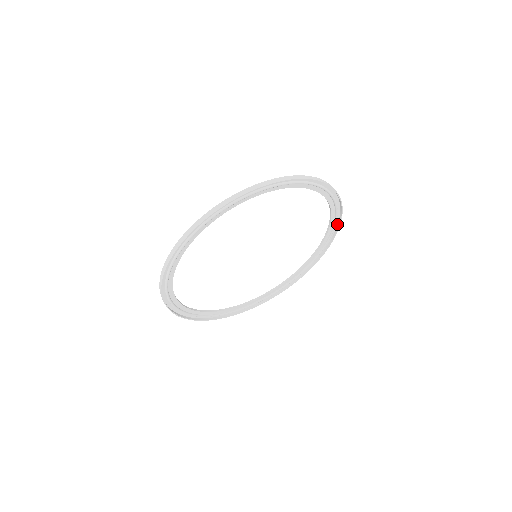
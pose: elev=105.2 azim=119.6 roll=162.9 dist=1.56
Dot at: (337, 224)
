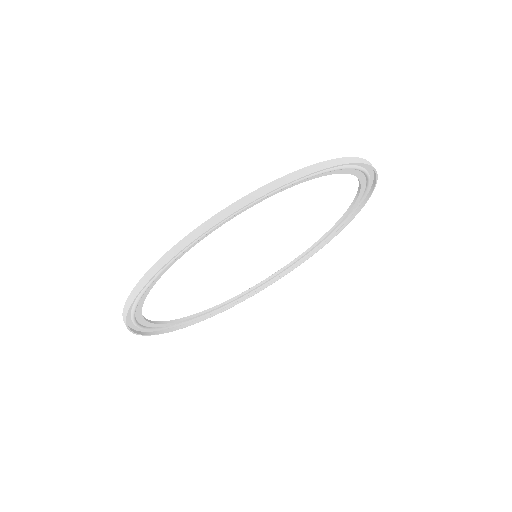
Dot at: (363, 200)
